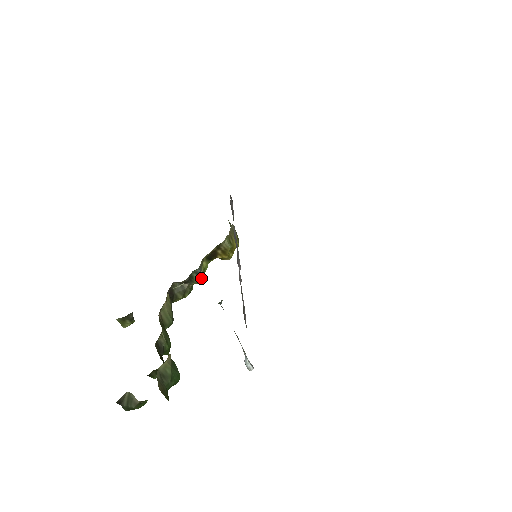
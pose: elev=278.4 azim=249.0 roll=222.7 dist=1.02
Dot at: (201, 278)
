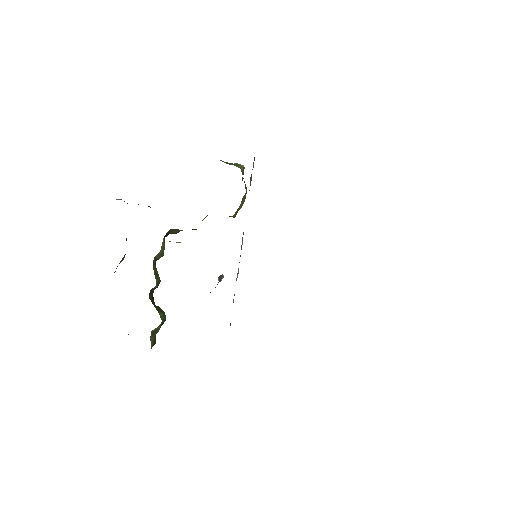
Dot at: occluded
